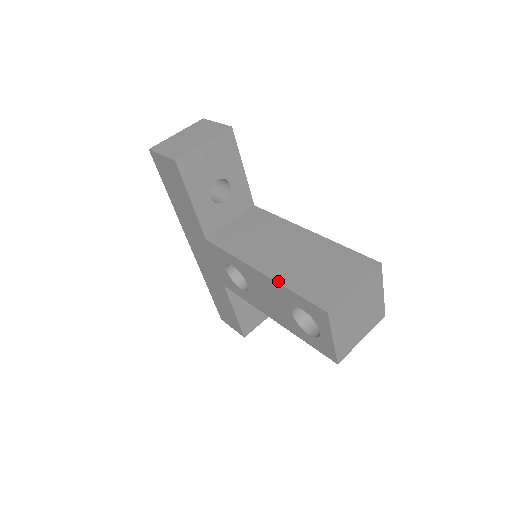
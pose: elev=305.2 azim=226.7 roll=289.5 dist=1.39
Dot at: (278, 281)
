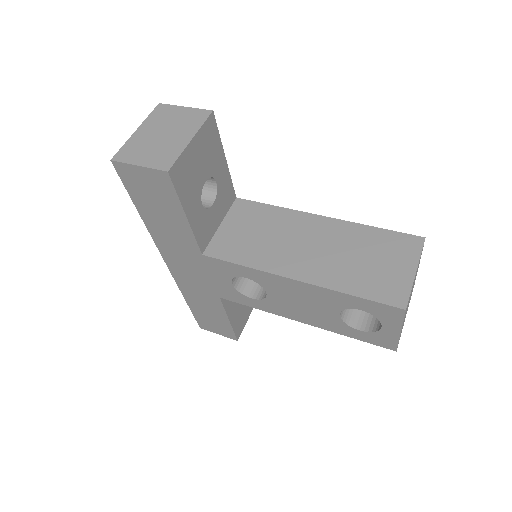
Dot at: (327, 287)
